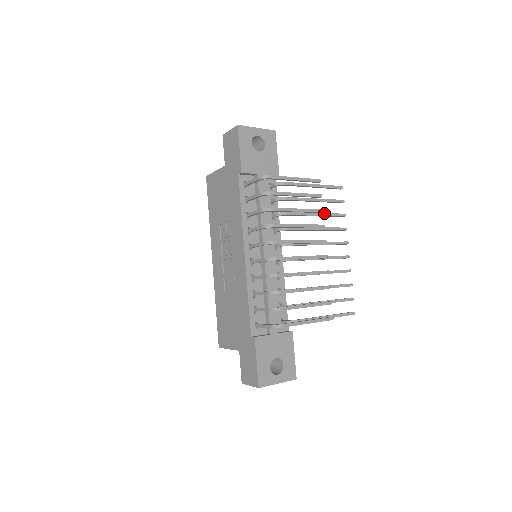
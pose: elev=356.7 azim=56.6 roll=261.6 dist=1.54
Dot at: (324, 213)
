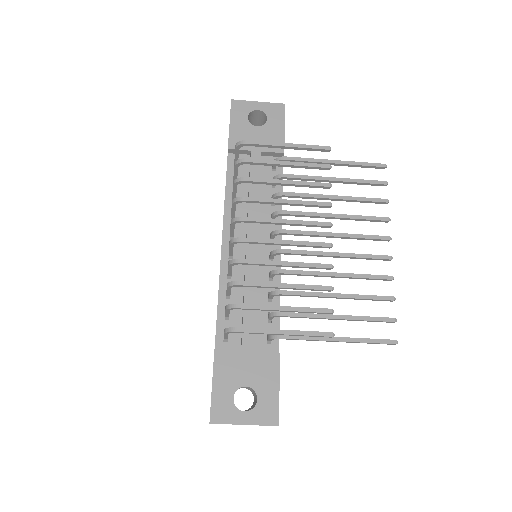
Dot at: (348, 196)
